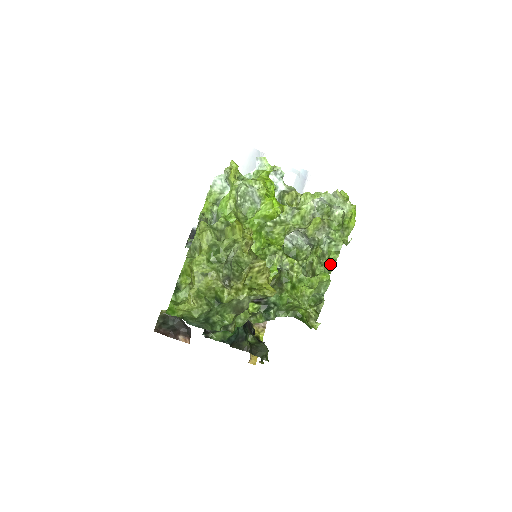
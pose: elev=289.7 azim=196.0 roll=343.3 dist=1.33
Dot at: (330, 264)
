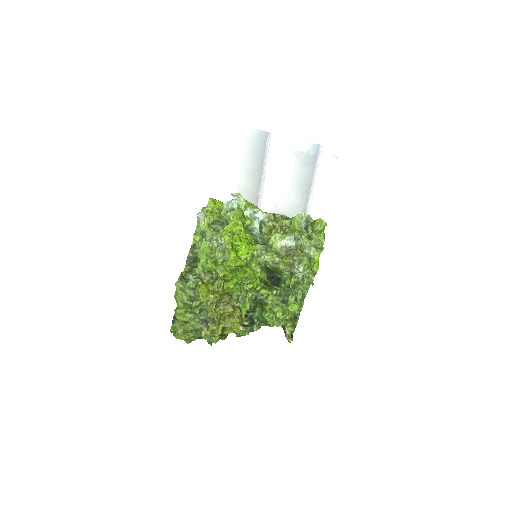
Dot at: (303, 292)
